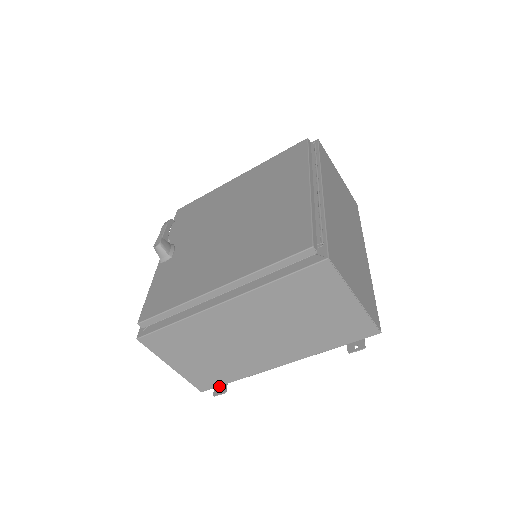
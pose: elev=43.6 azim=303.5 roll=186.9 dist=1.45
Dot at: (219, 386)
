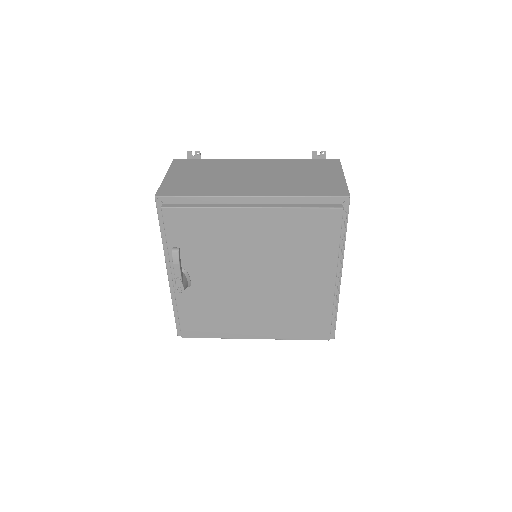
Dot at: occluded
